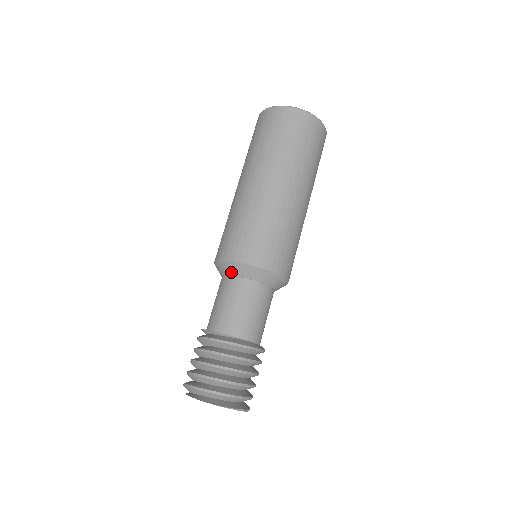
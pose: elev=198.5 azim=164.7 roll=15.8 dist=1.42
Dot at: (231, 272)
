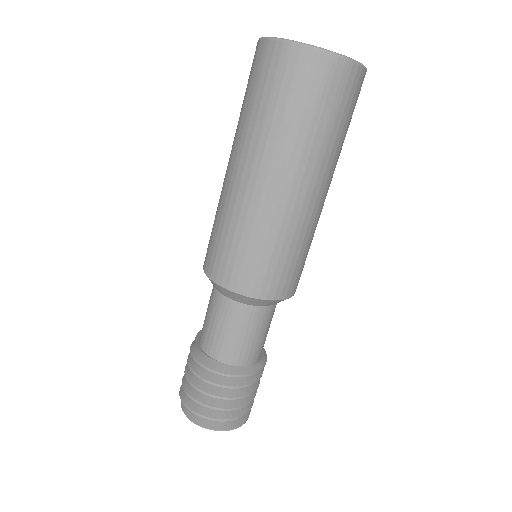
Dot at: (214, 286)
